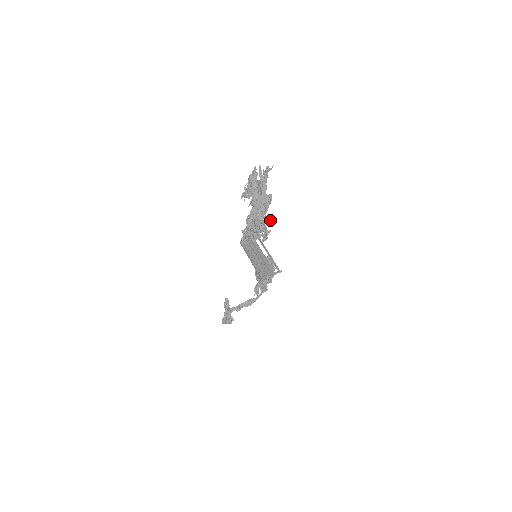
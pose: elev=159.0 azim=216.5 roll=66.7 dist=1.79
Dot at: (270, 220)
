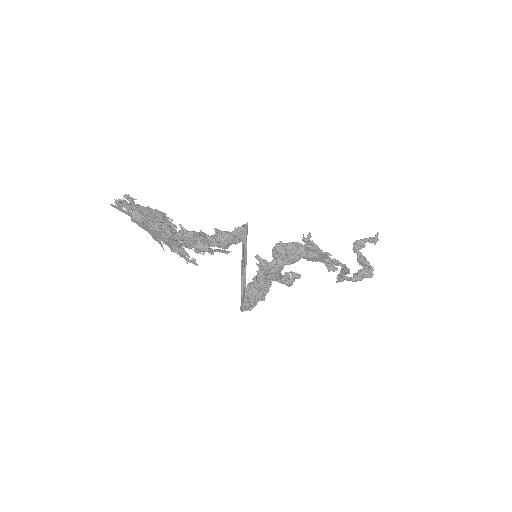
Dot at: (200, 236)
